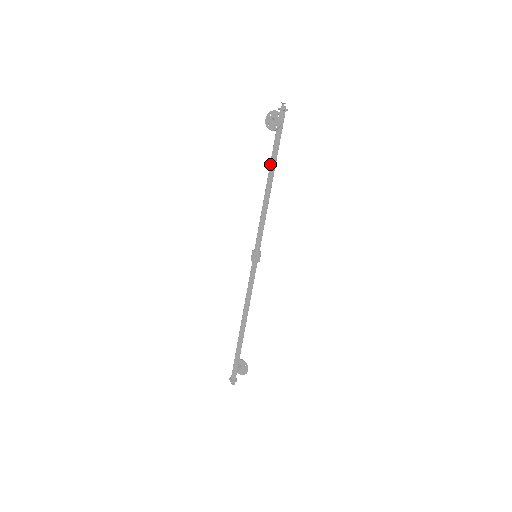
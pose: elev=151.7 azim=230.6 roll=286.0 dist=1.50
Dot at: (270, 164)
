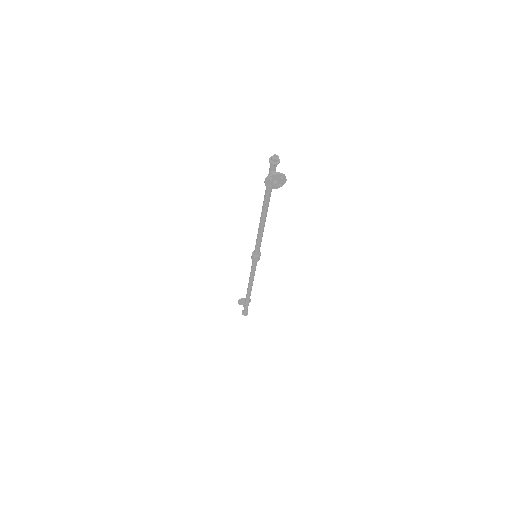
Dot at: (266, 204)
